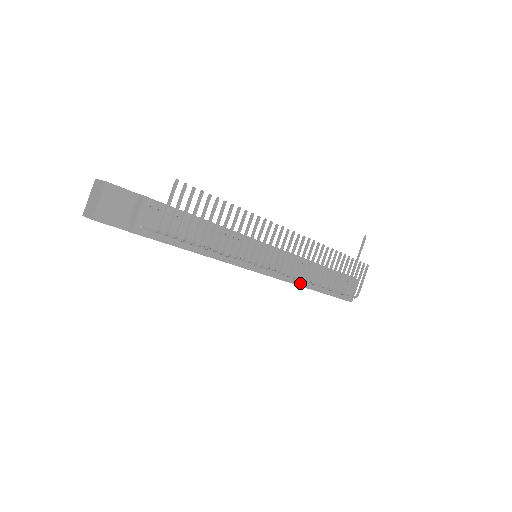
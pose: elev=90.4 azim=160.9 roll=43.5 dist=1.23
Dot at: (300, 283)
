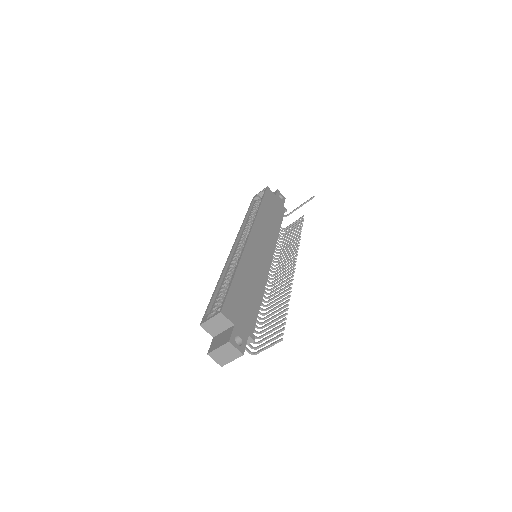
Dot at: occluded
